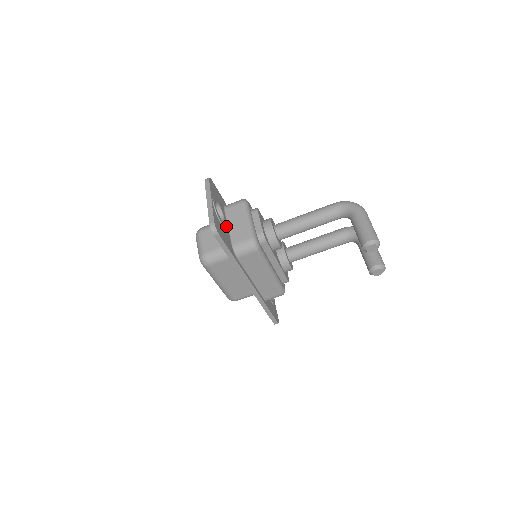
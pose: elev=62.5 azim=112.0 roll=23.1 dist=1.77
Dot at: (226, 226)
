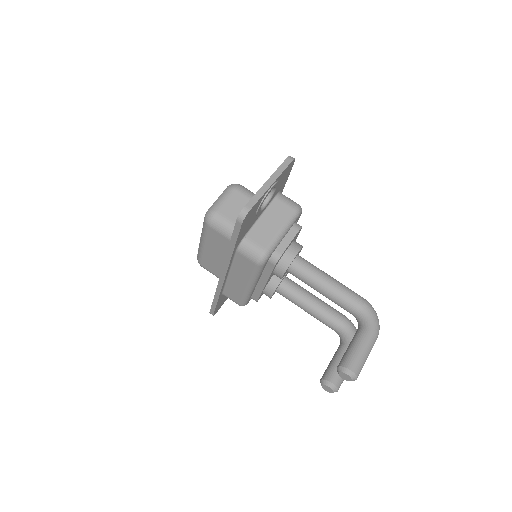
Dot at: (259, 214)
